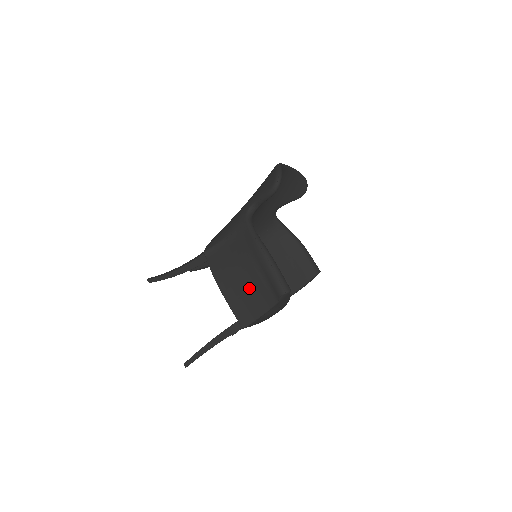
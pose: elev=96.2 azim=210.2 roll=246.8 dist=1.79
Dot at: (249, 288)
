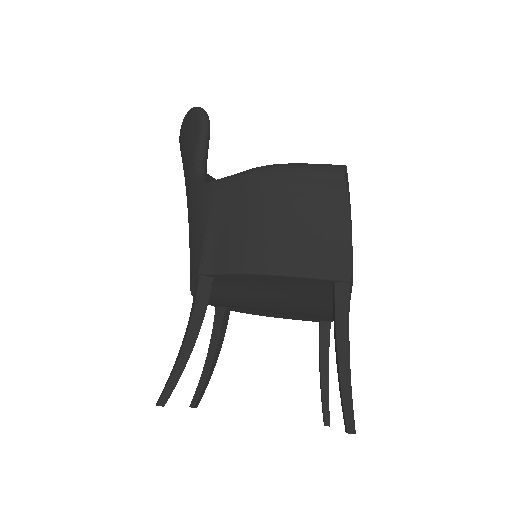
Dot at: (300, 225)
